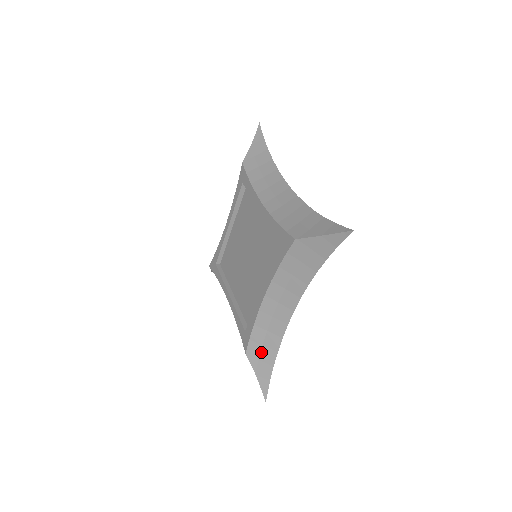
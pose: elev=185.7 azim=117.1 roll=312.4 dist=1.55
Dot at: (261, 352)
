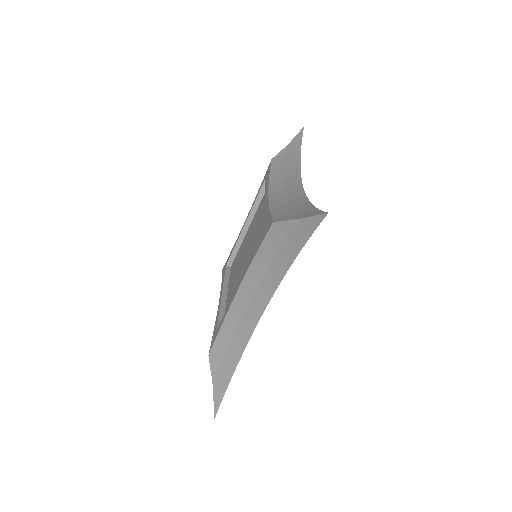
Dot at: (291, 212)
